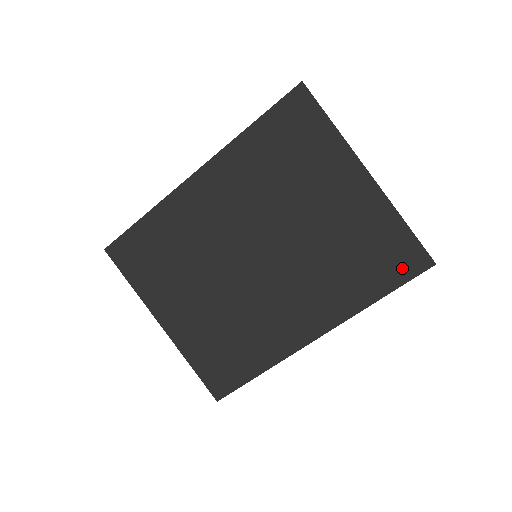
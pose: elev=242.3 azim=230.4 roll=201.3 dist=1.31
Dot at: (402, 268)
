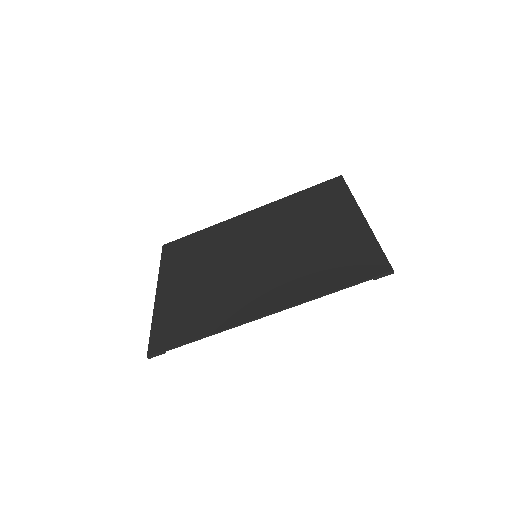
Dot at: (363, 271)
